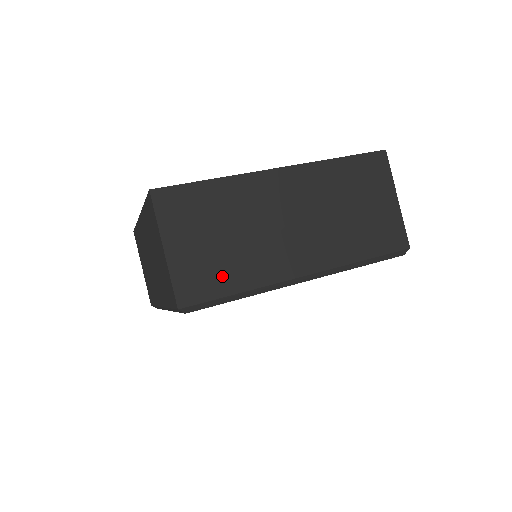
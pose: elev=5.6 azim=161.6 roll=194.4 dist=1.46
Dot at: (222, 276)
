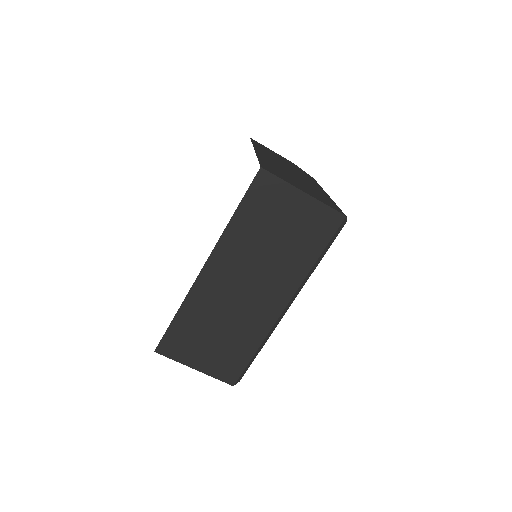
Dot at: (238, 353)
